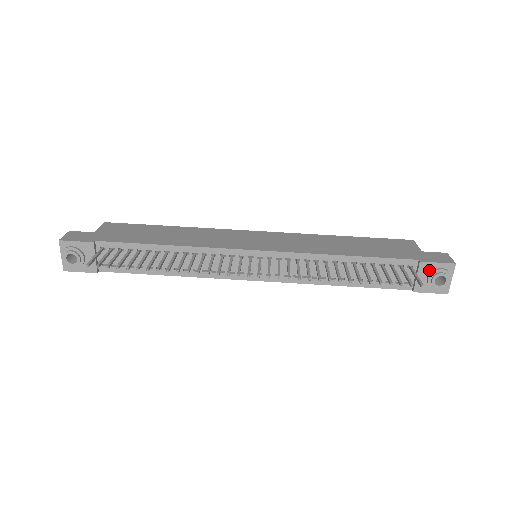
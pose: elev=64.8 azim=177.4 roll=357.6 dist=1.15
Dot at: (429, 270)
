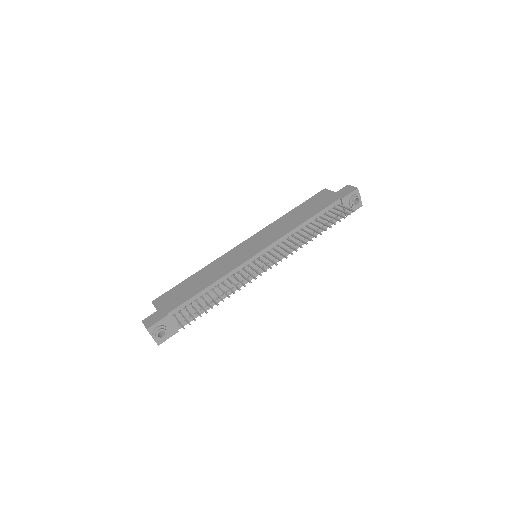
Dot at: (348, 200)
